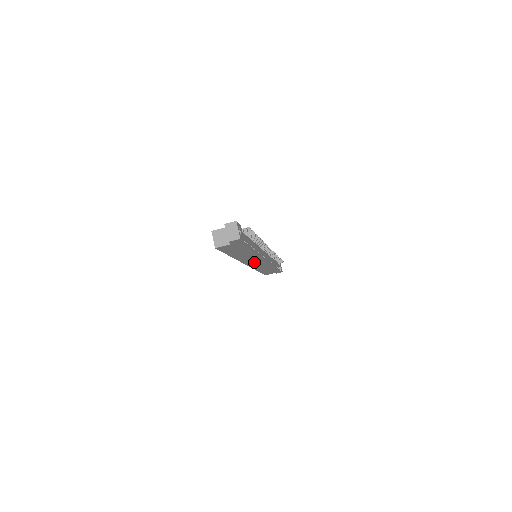
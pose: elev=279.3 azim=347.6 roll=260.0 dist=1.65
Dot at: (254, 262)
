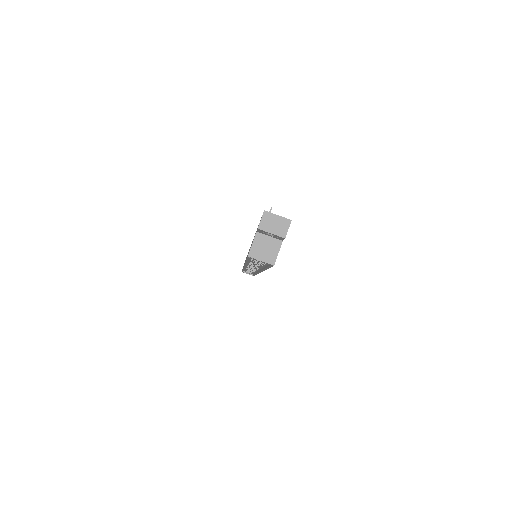
Dot at: occluded
